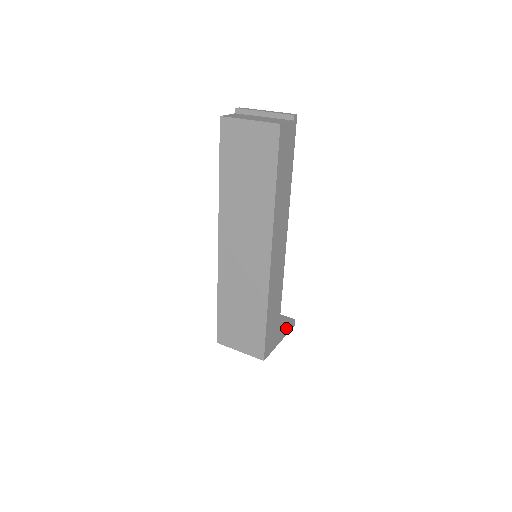
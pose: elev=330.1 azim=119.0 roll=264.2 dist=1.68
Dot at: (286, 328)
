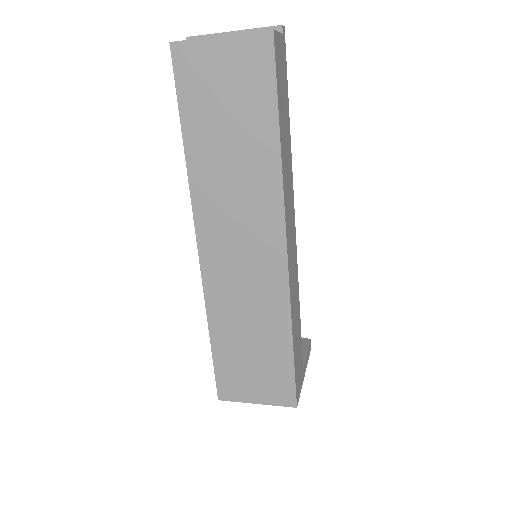
Dot at: (306, 353)
